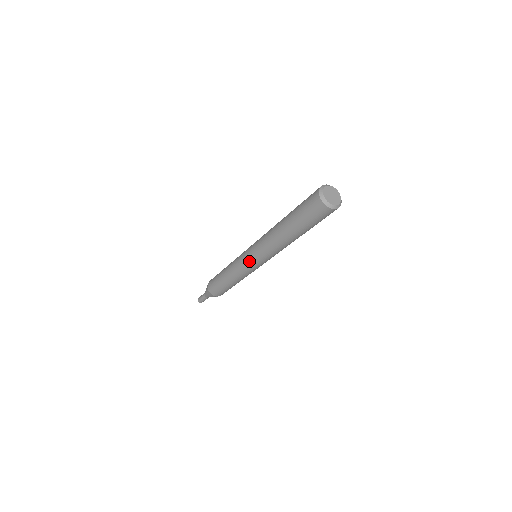
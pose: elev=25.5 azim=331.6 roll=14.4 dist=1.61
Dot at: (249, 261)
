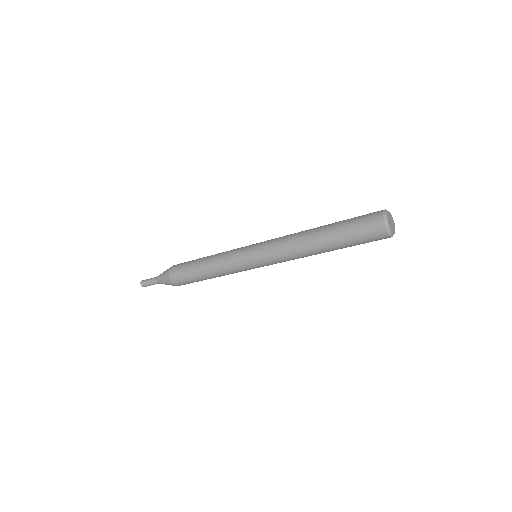
Dot at: (256, 267)
